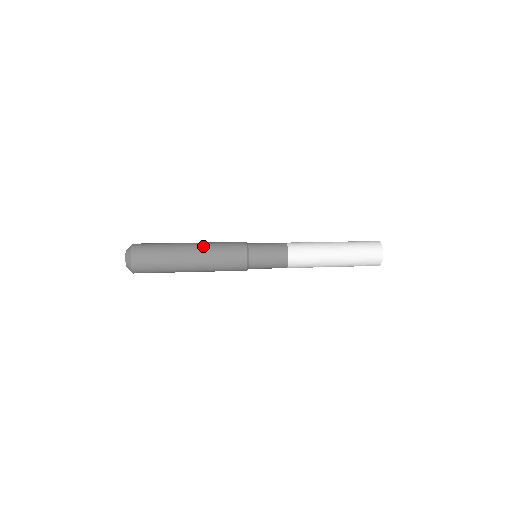
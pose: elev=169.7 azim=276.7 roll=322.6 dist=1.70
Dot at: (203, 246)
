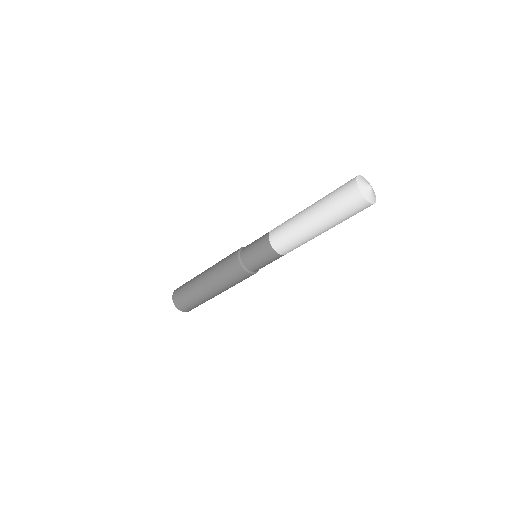
Dot at: (213, 265)
